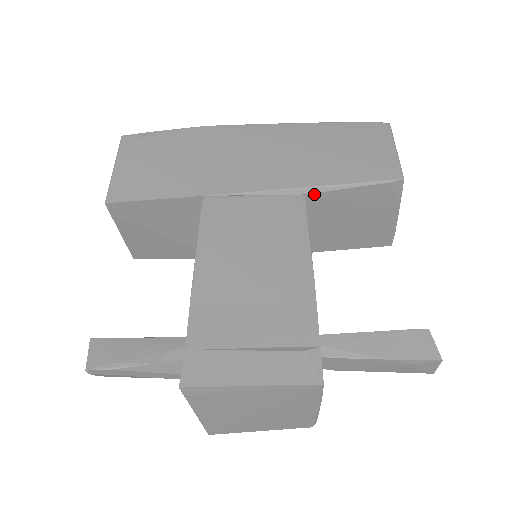
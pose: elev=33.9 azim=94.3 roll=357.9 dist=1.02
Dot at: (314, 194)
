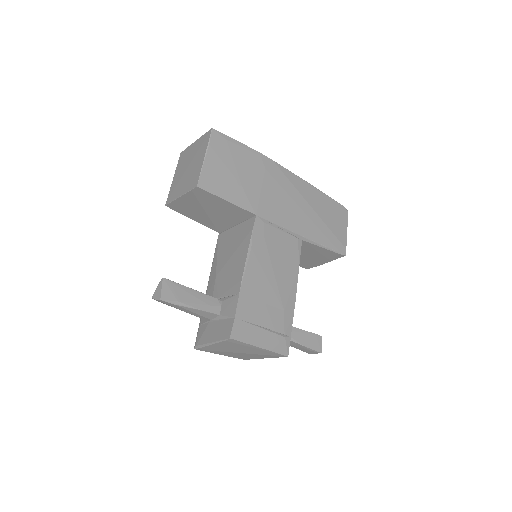
Dot at: (306, 242)
